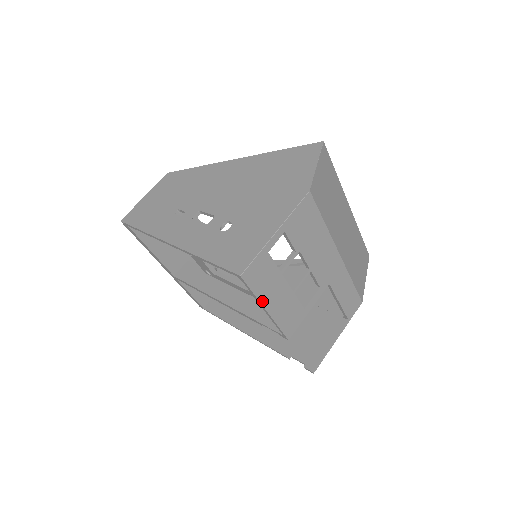
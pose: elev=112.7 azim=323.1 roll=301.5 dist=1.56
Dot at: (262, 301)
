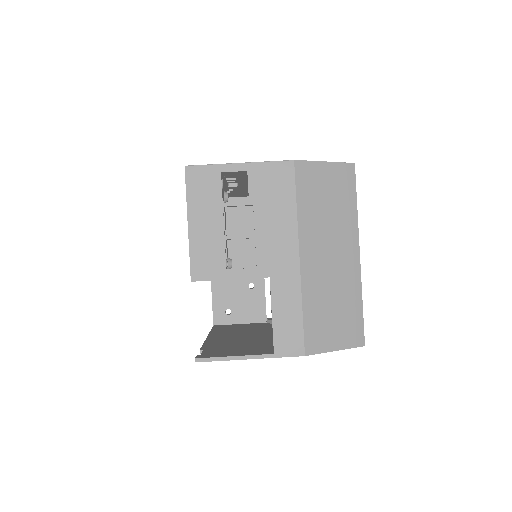
Dot at: (190, 210)
